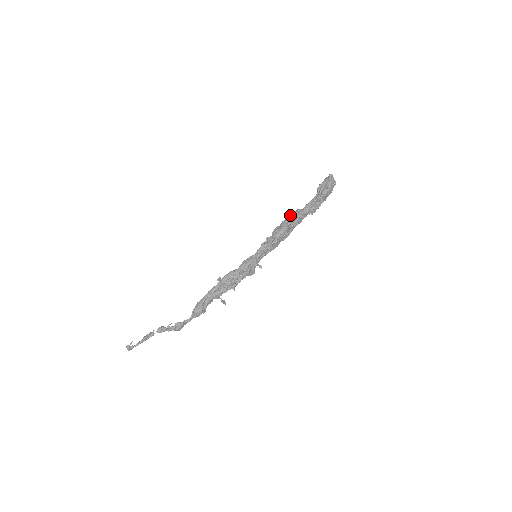
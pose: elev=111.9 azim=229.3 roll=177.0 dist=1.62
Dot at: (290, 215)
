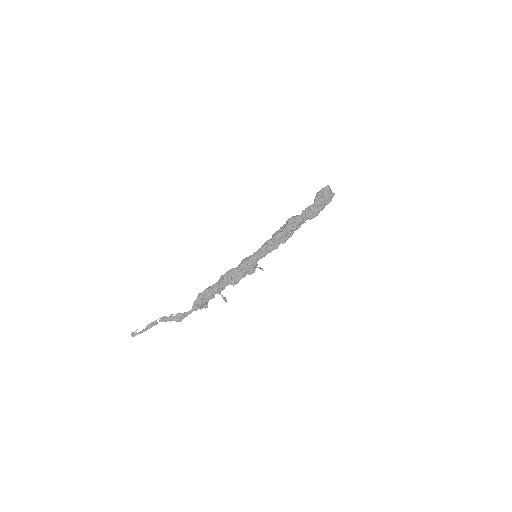
Dot at: (288, 219)
